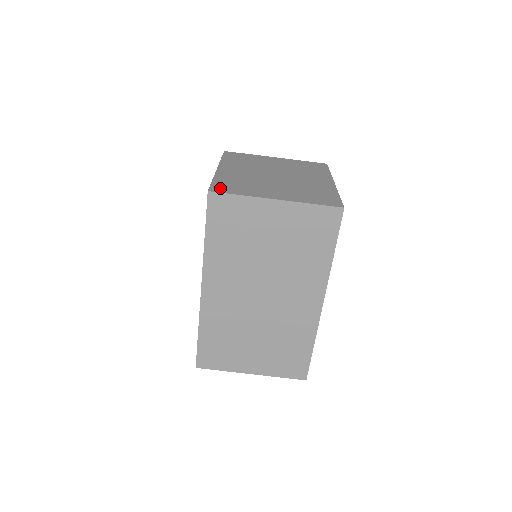
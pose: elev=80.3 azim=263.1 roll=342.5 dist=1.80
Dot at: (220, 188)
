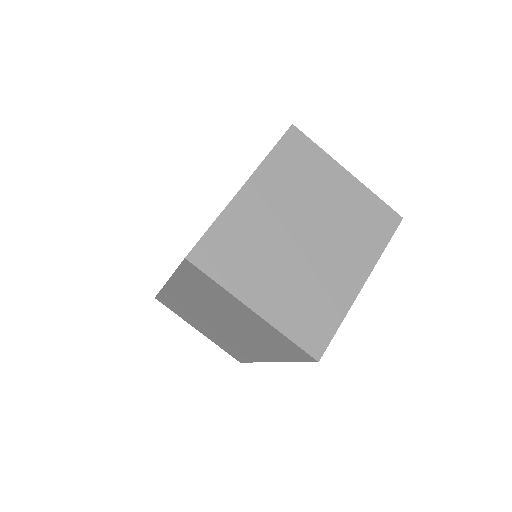
Dot at: (205, 255)
